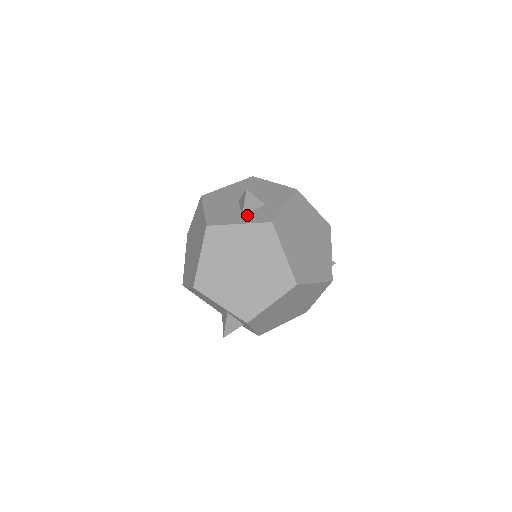
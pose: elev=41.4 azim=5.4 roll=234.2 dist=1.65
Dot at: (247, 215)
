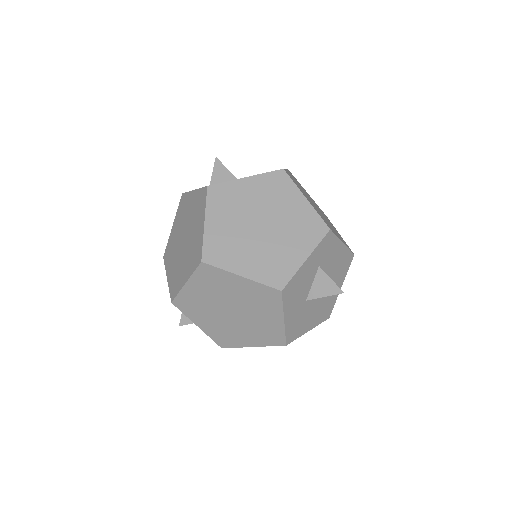
Dot at: occluded
